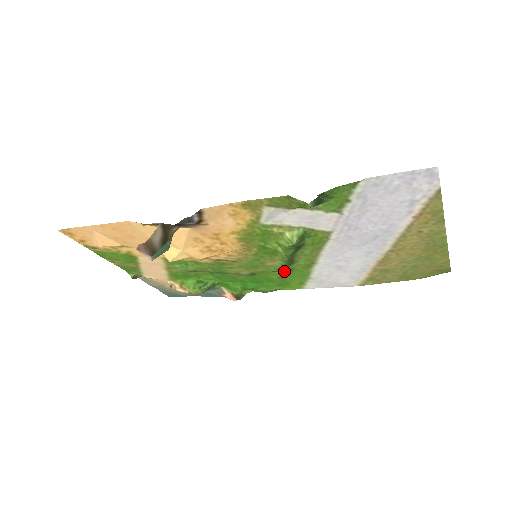
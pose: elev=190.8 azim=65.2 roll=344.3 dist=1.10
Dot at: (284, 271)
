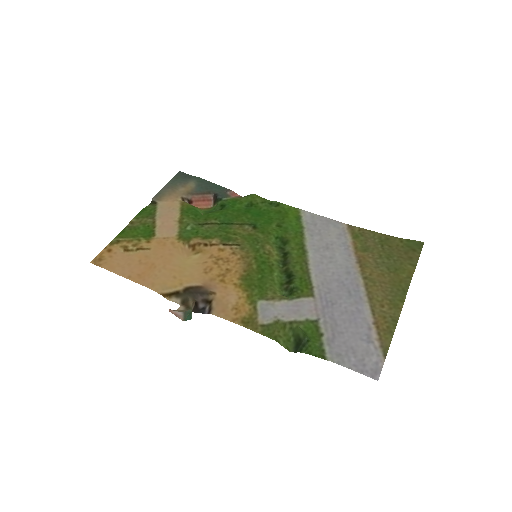
Dot at: (281, 244)
